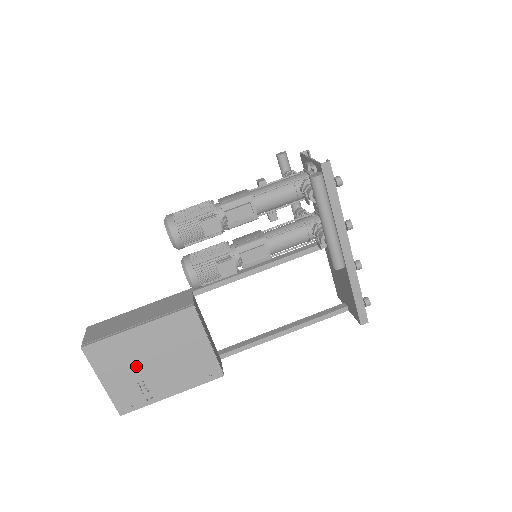
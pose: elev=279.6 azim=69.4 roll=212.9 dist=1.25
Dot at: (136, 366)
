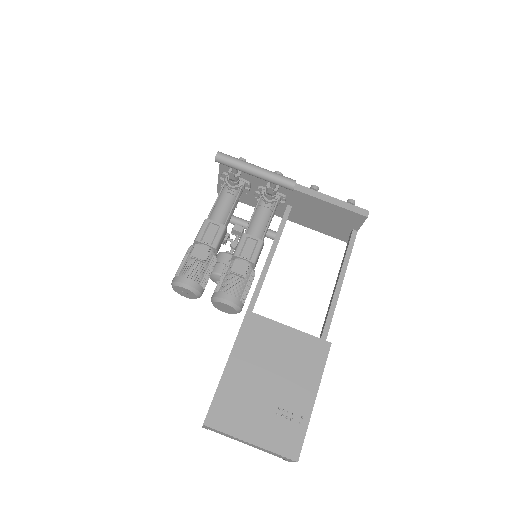
Dot at: (260, 400)
